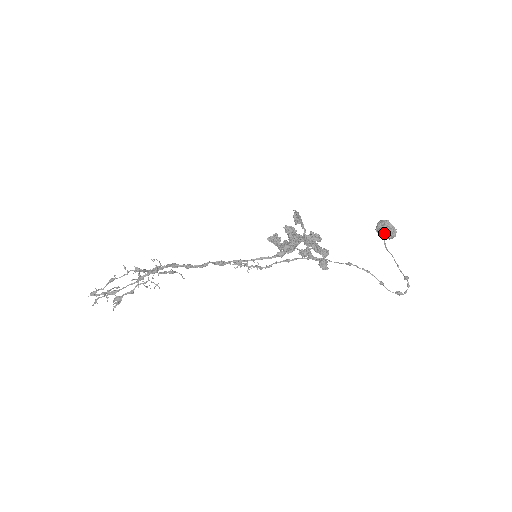
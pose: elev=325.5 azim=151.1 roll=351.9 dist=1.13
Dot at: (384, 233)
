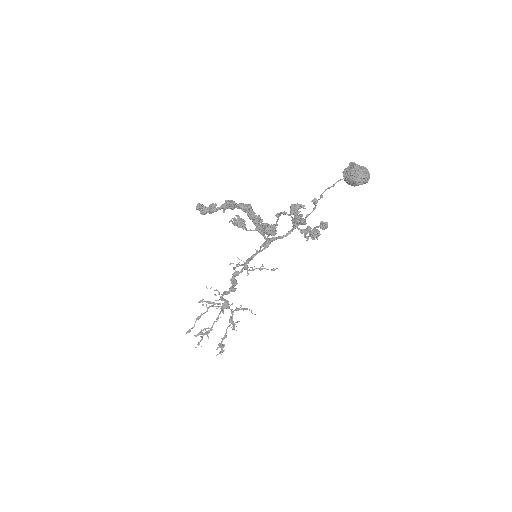
Dot at: (344, 177)
